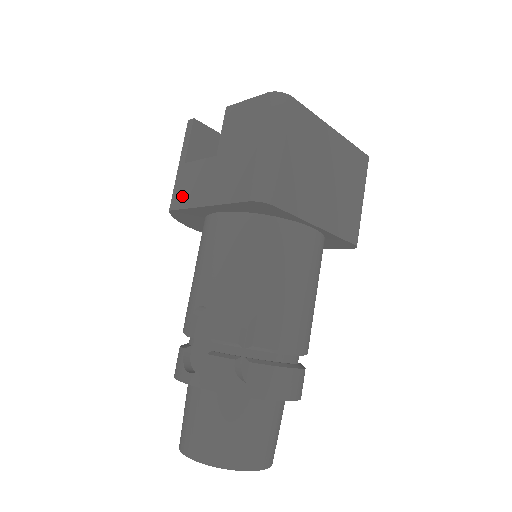
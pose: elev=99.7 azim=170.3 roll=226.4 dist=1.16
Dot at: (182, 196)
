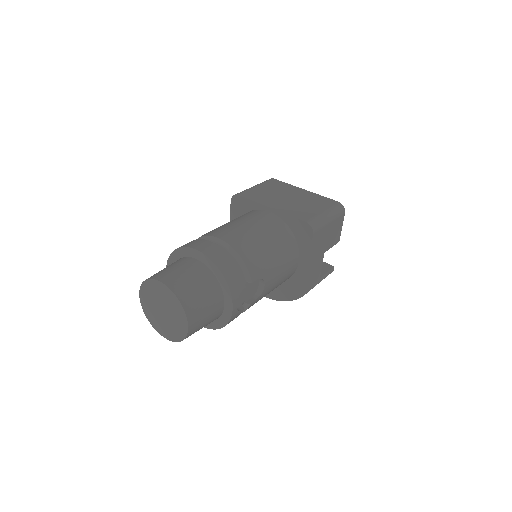
Dot at: occluded
